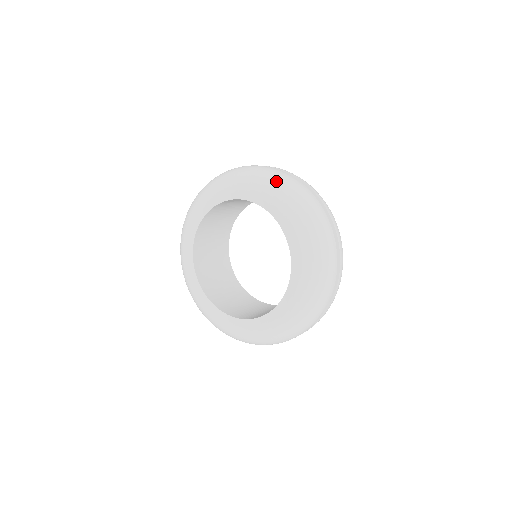
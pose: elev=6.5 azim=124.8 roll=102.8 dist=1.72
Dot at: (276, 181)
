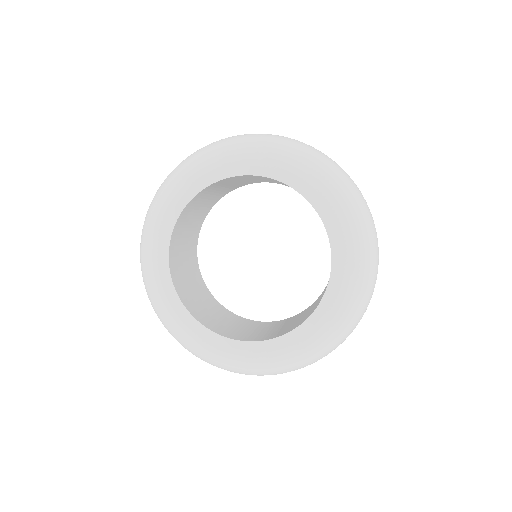
Dot at: (303, 151)
